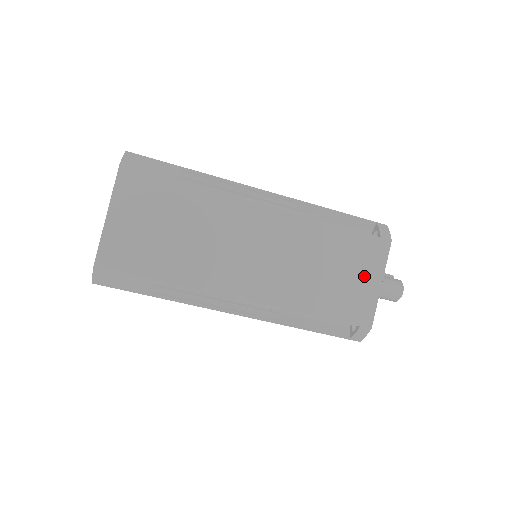
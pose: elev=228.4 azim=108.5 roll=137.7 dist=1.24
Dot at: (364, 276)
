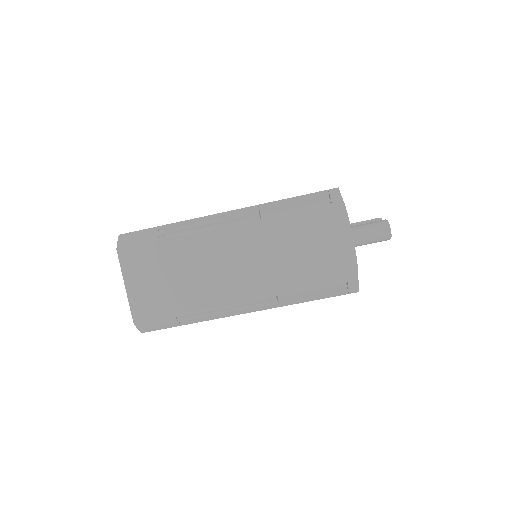
Dot at: (332, 241)
